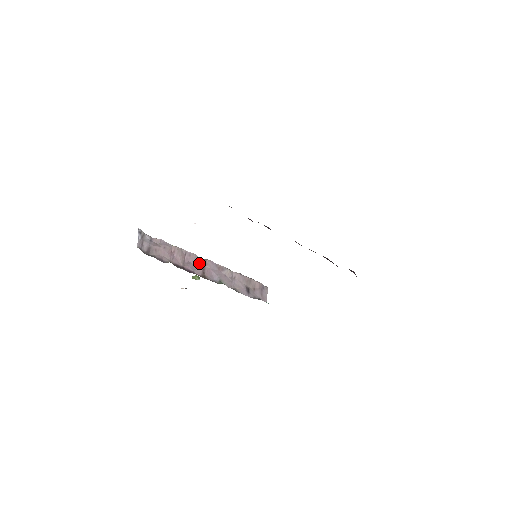
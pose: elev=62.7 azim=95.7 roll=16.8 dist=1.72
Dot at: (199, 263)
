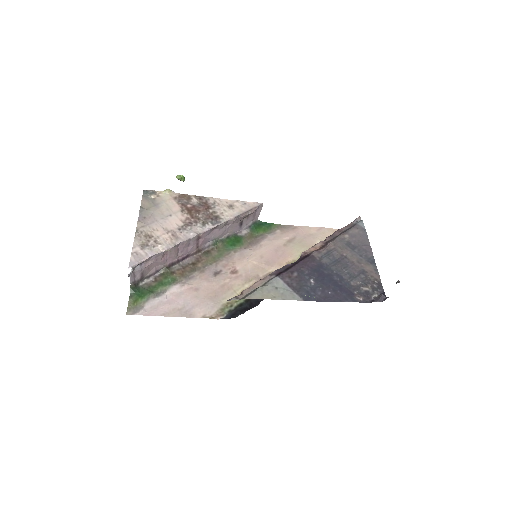
Dot at: (193, 243)
